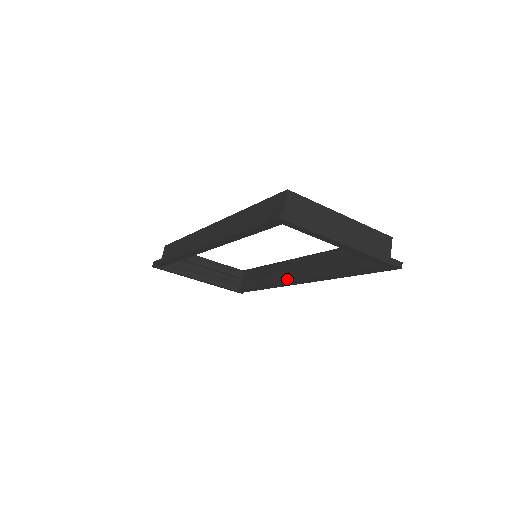
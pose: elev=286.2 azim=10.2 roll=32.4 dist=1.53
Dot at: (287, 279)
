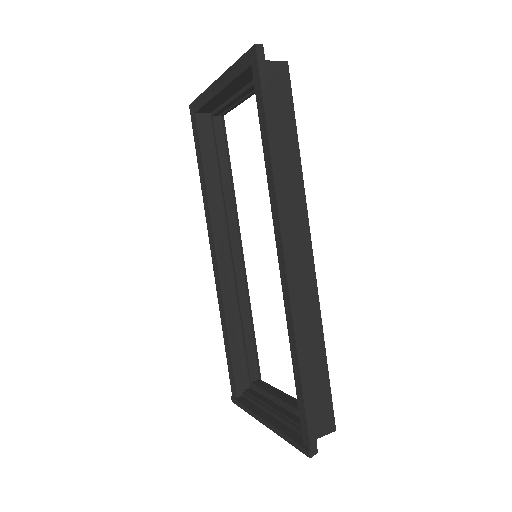
Dot at: occluded
